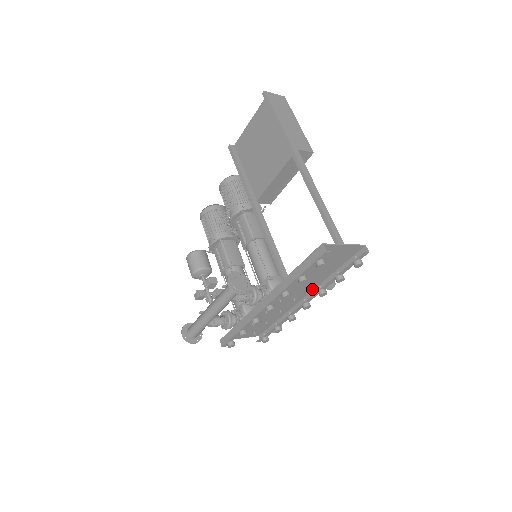
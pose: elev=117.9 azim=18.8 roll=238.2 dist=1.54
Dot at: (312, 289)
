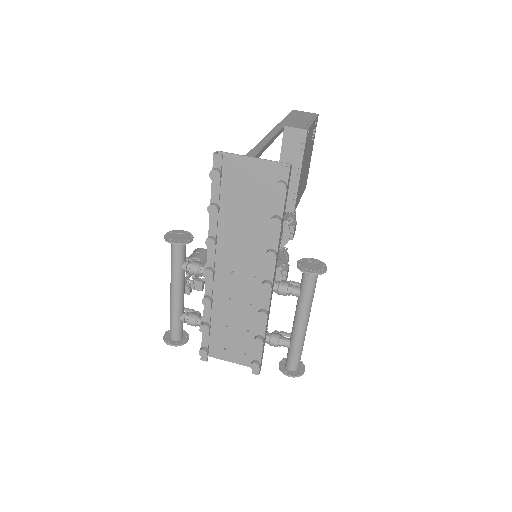
Dot at: occluded
